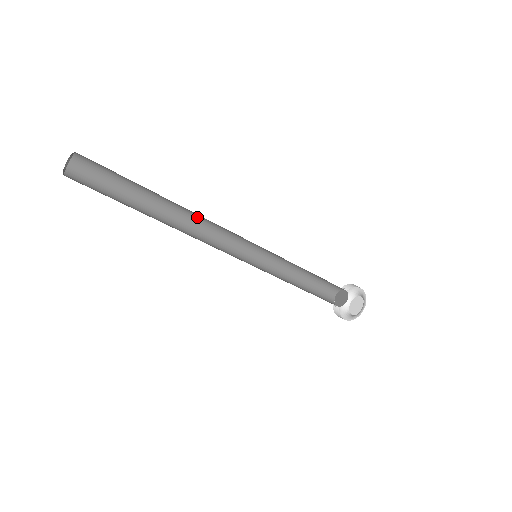
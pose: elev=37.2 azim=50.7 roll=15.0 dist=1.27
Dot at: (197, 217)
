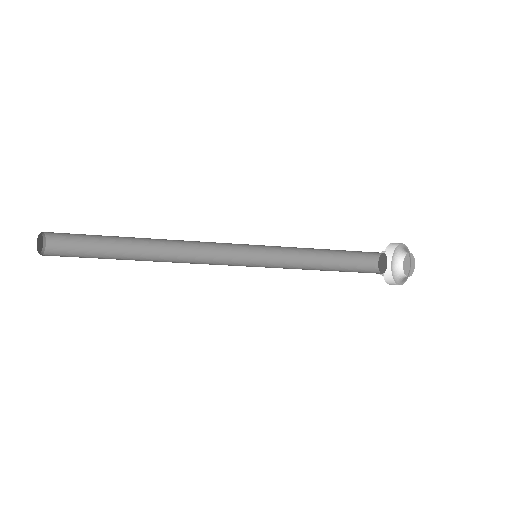
Dot at: (179, 240)
